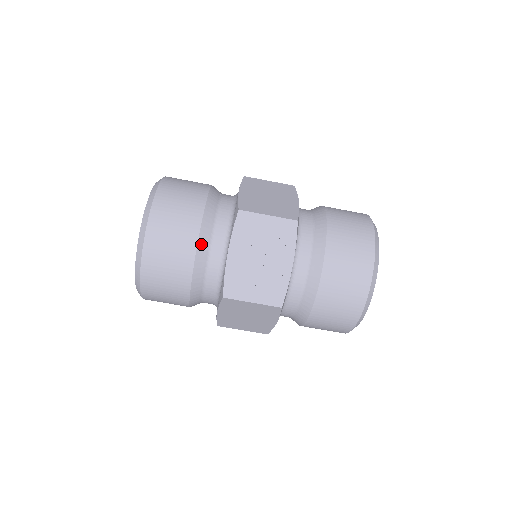
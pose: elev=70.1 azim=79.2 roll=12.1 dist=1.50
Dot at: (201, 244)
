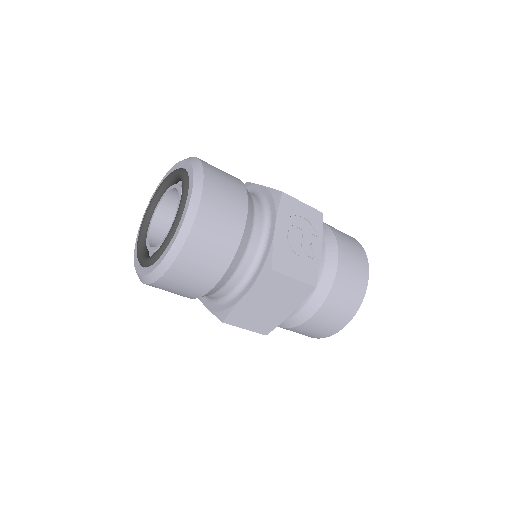
Dot at: (249, 216)
